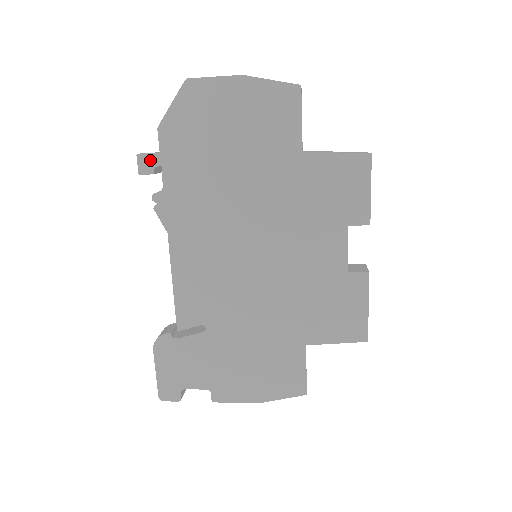
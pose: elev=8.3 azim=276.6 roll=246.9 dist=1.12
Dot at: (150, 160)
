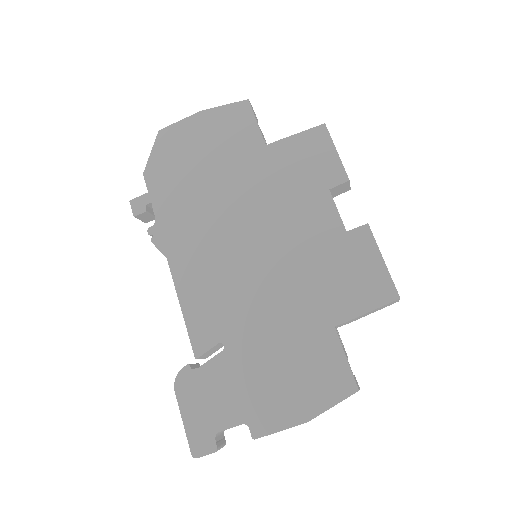
Dot at: (141, 201)
